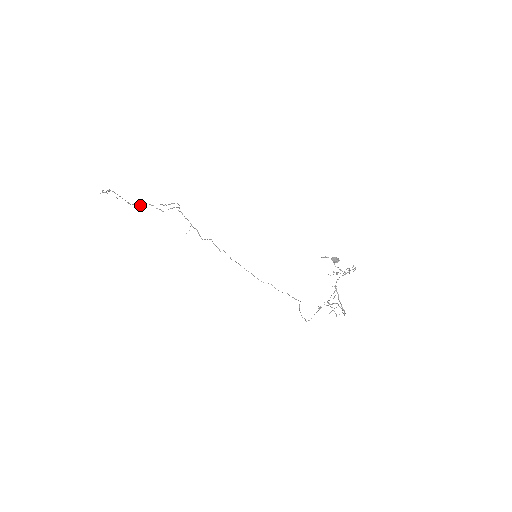
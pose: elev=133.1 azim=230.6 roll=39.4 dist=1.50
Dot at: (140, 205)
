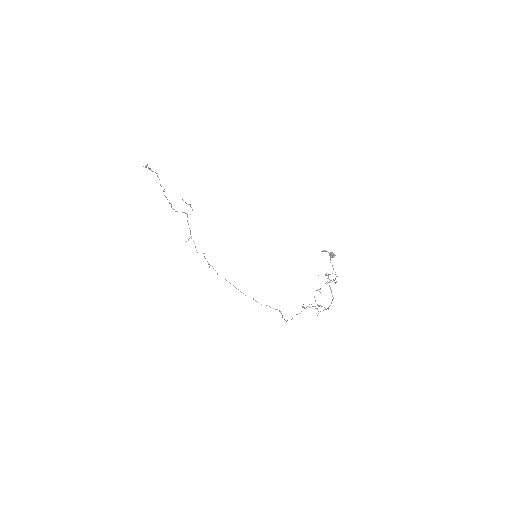
Dot at: (164, 195)
